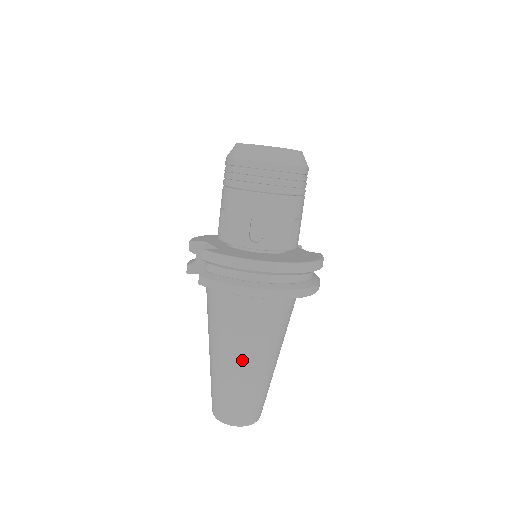
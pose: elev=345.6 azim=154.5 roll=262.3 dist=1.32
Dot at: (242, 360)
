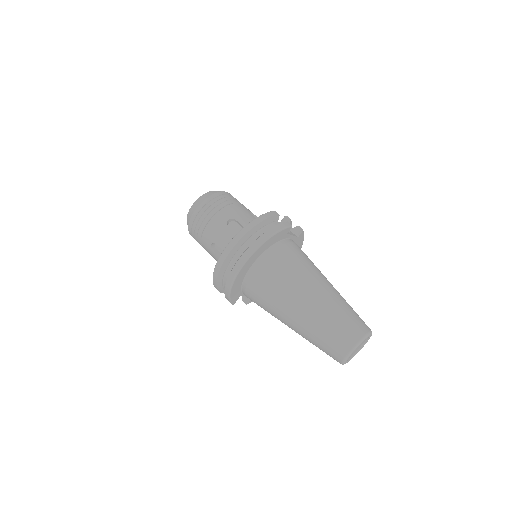
Dot at: (290, 316)
